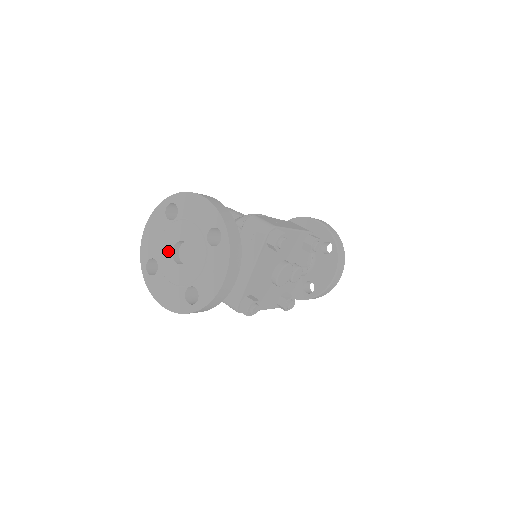
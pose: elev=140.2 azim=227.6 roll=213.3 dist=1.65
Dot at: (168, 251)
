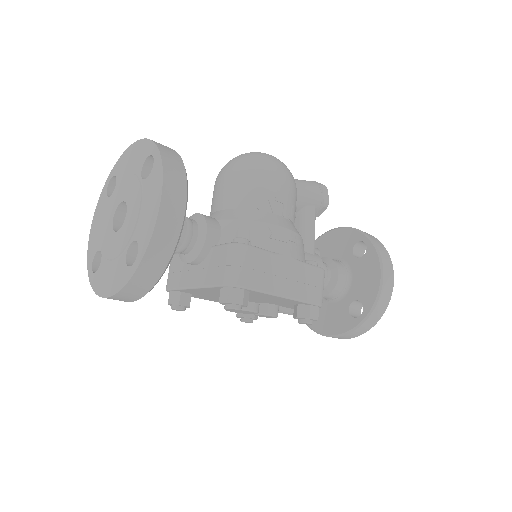
Dot at: (120, 197)
